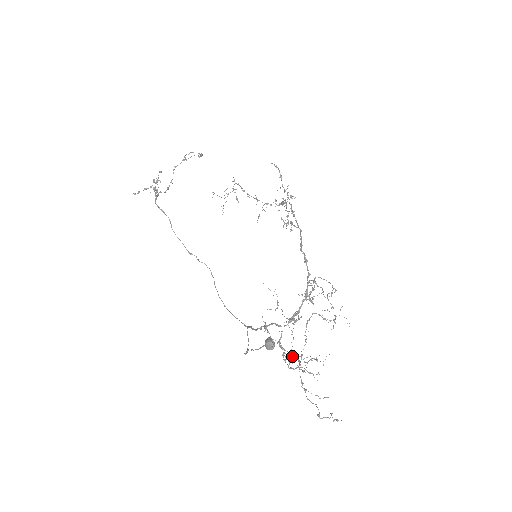
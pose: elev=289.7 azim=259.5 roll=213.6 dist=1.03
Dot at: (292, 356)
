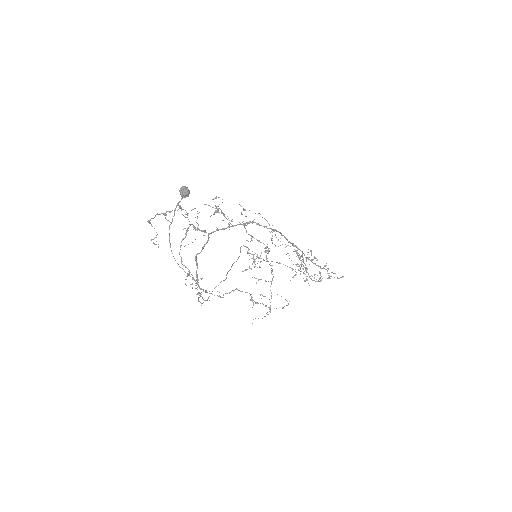
Dot at: occluded
